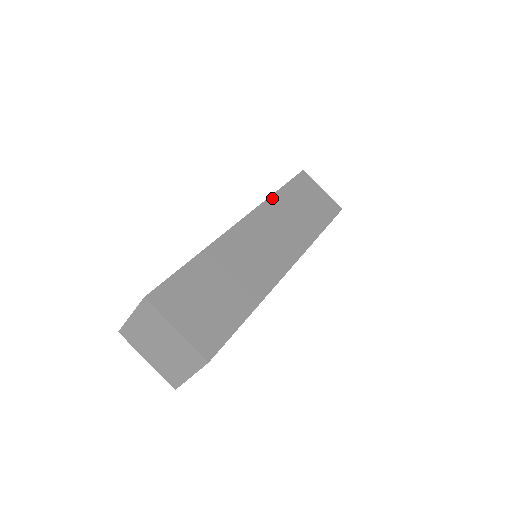
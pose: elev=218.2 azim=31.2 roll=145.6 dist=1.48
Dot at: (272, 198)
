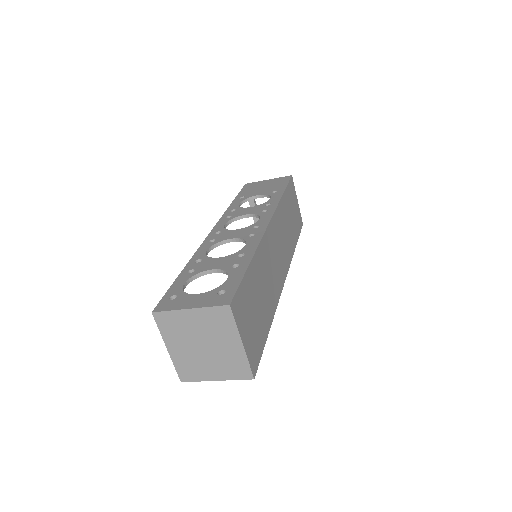
Dot at: (281, 202)
